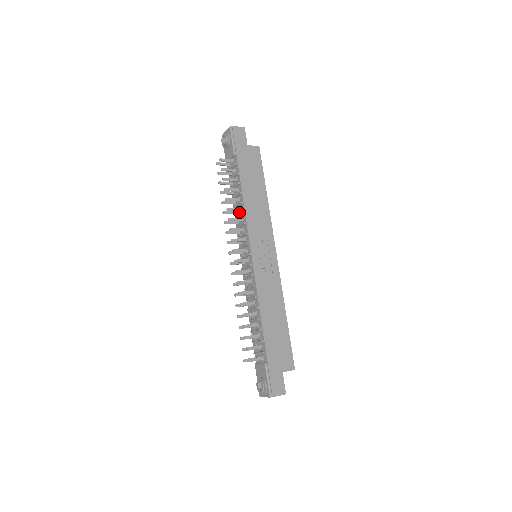
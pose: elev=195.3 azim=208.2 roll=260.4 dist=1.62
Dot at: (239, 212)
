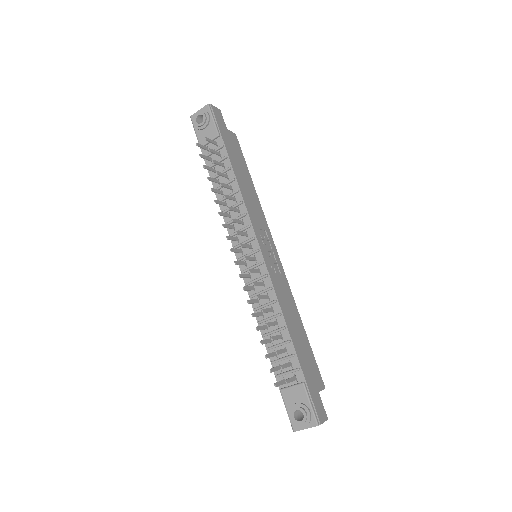
Dot at: (231, 203)
